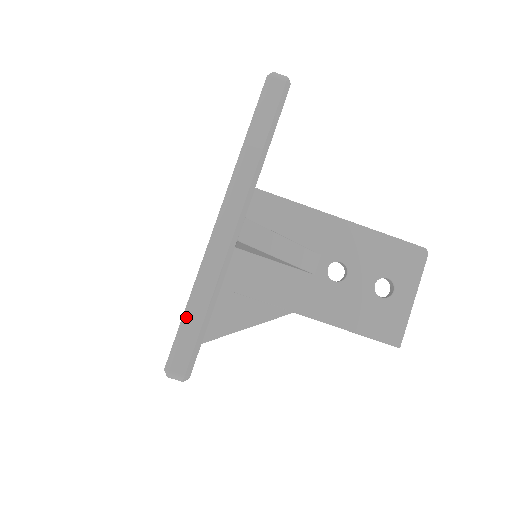
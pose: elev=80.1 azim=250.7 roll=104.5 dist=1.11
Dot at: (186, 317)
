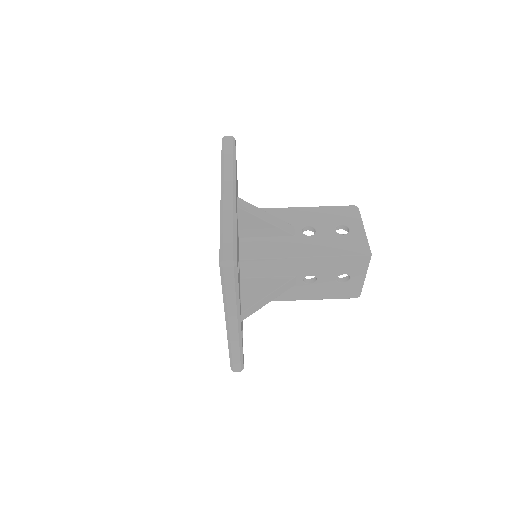
Dot at: (222, 234)
